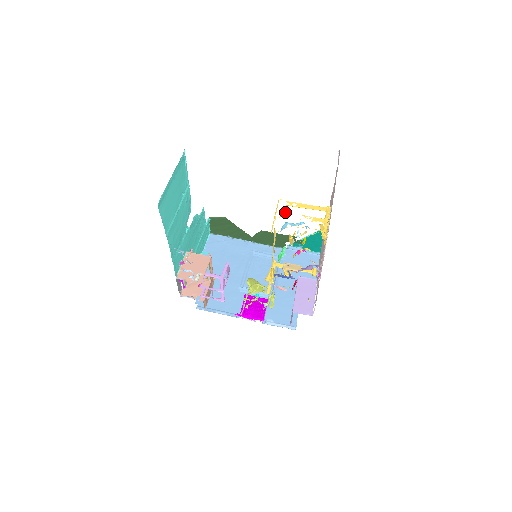
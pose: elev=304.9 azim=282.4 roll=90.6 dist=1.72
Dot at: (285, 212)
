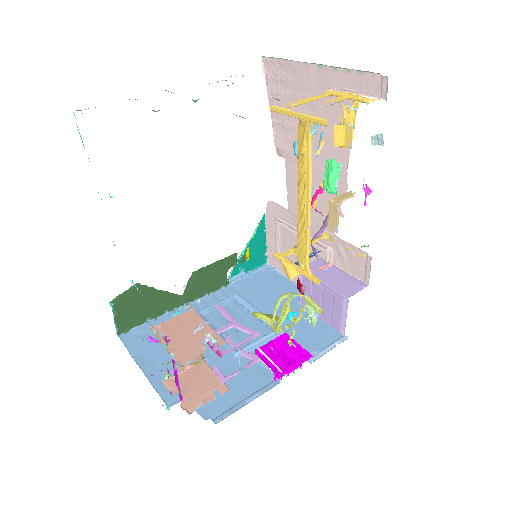
Dot at: occluded
